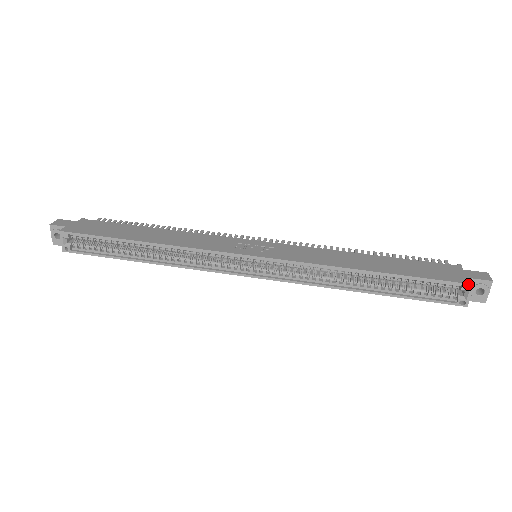
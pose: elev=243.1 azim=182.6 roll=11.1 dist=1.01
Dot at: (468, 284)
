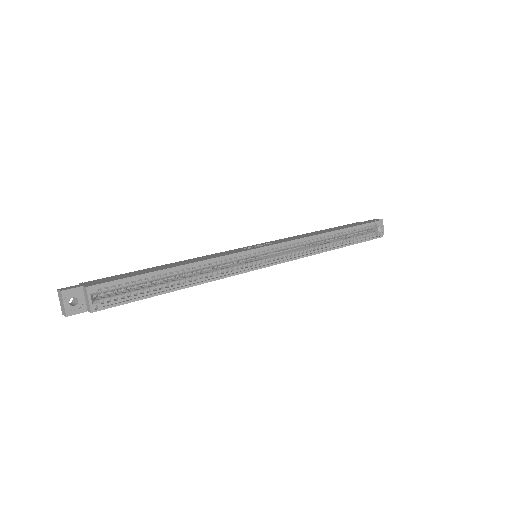
Dot at: (378, 221)
